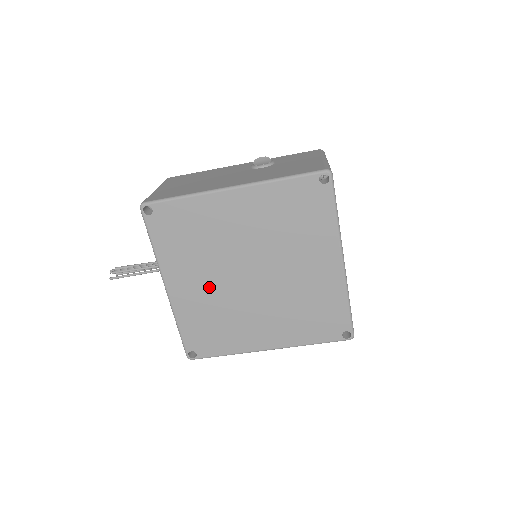
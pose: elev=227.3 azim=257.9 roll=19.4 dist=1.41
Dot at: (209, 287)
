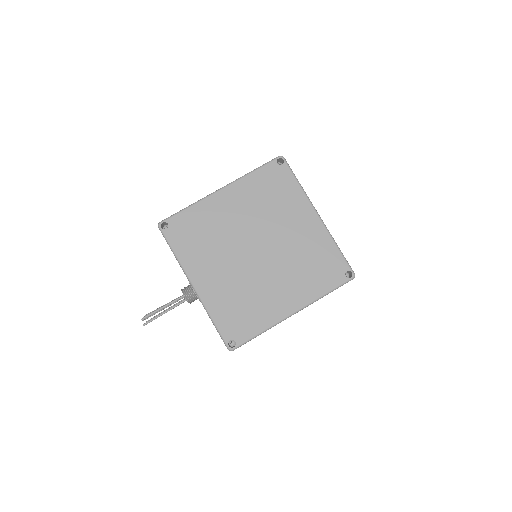
Dot at: (227, 272)
